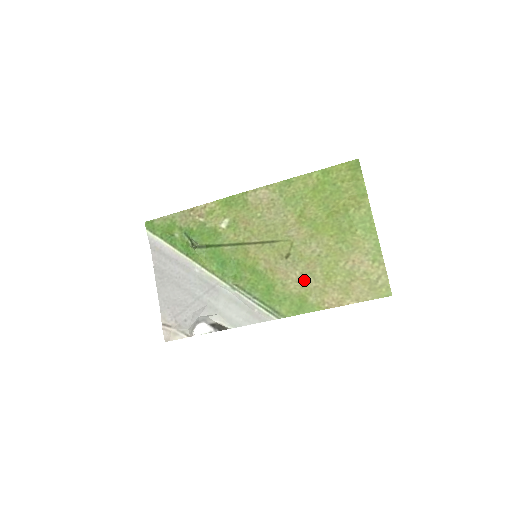
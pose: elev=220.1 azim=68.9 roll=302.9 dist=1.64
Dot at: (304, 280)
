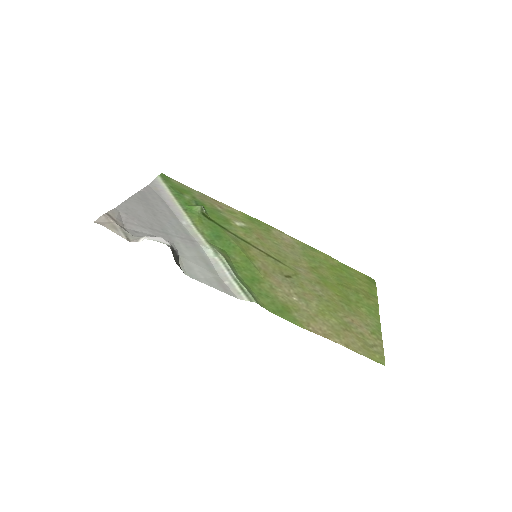
Dot at: (296, 299)
